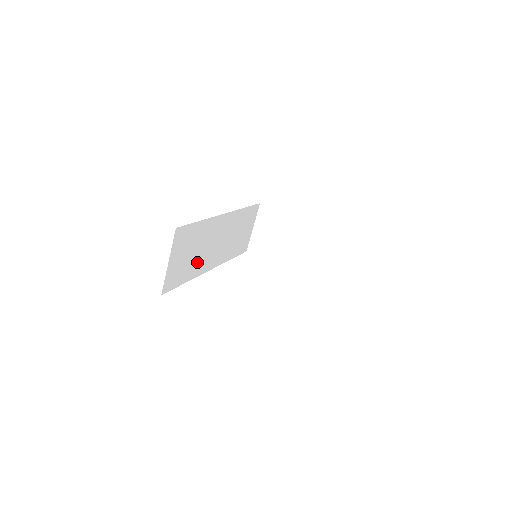
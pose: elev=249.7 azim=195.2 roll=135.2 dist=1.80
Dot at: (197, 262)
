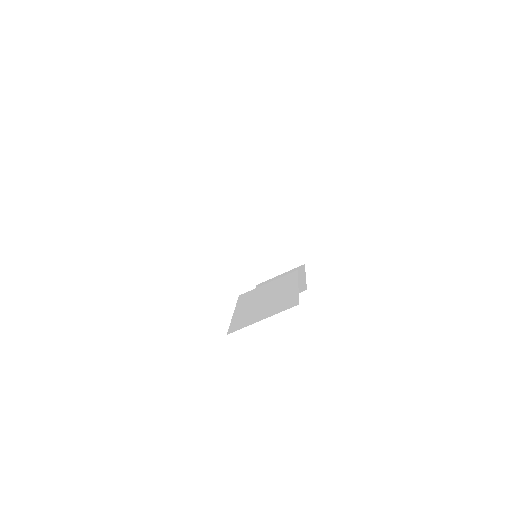
Dot at: occluded
